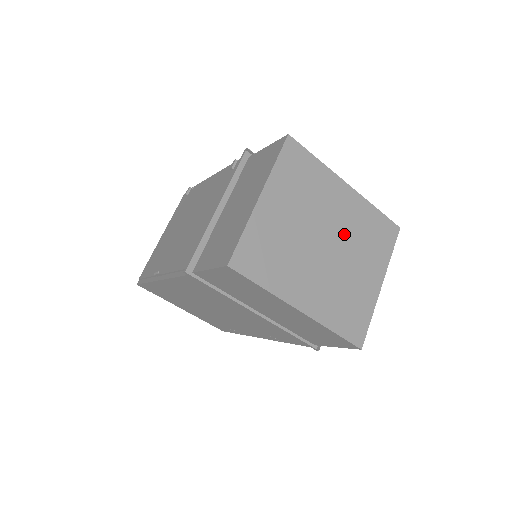
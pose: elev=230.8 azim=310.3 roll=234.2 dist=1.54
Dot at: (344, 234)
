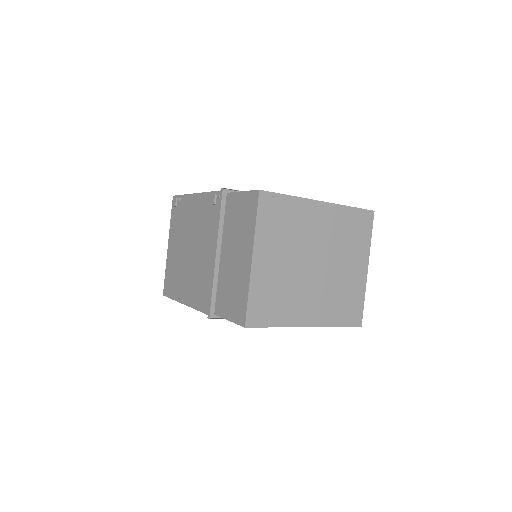
Dot at: (328, 247)
